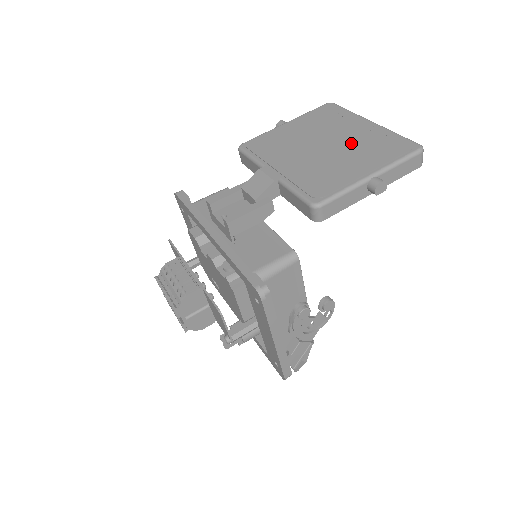
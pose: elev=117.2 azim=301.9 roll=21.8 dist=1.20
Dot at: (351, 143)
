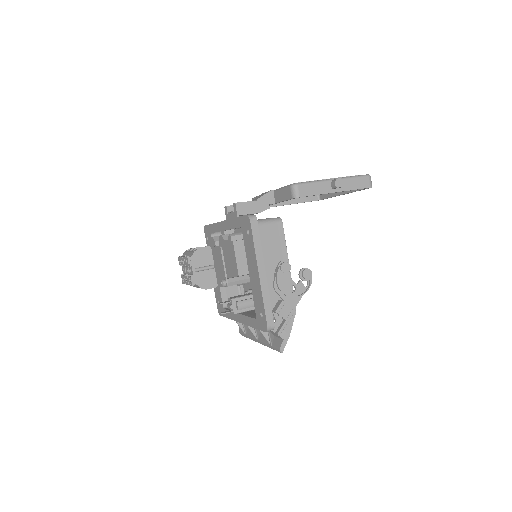
Dot at: occluded
